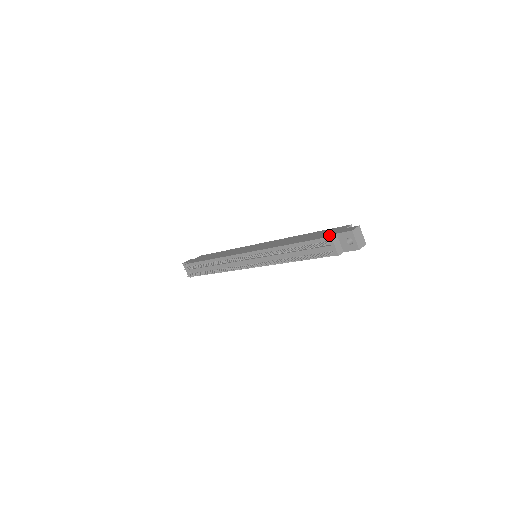
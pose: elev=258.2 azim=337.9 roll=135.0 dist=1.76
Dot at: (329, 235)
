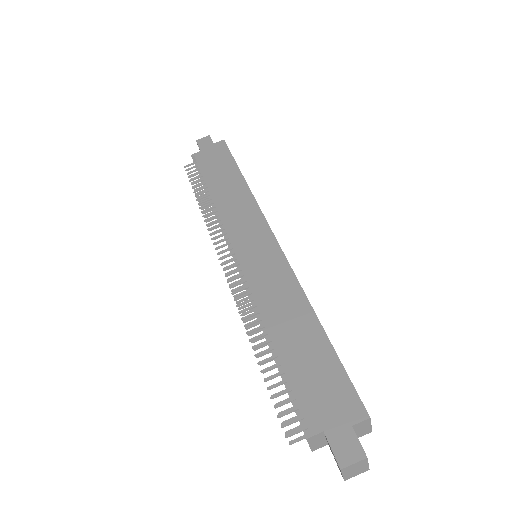
Dot at: (313, 418)
